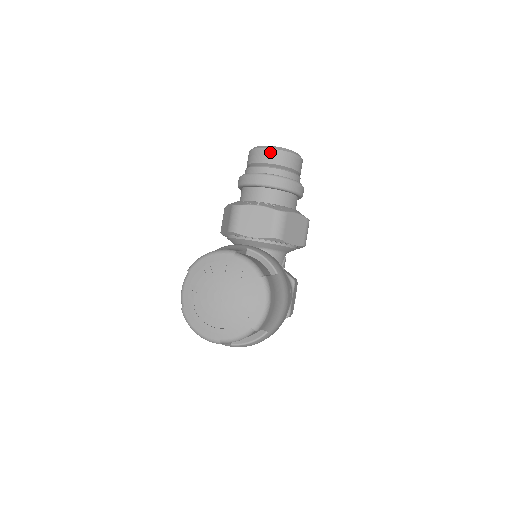
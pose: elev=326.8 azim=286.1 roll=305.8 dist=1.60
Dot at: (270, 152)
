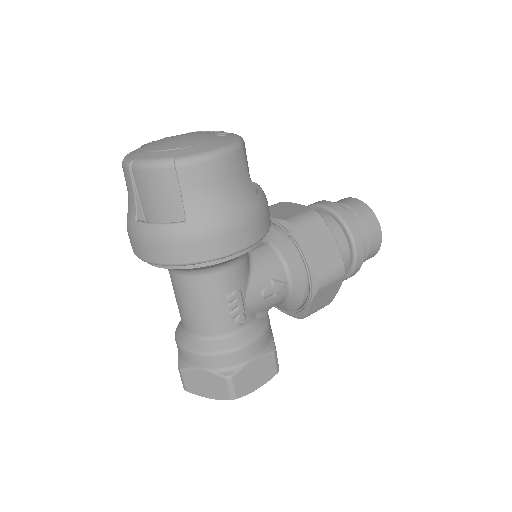
Dot at: (351, 199)
